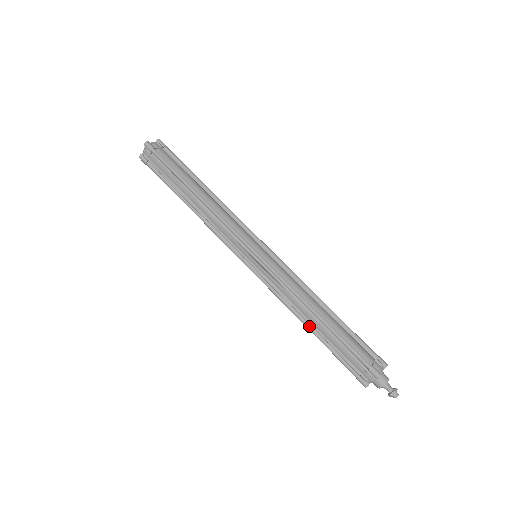
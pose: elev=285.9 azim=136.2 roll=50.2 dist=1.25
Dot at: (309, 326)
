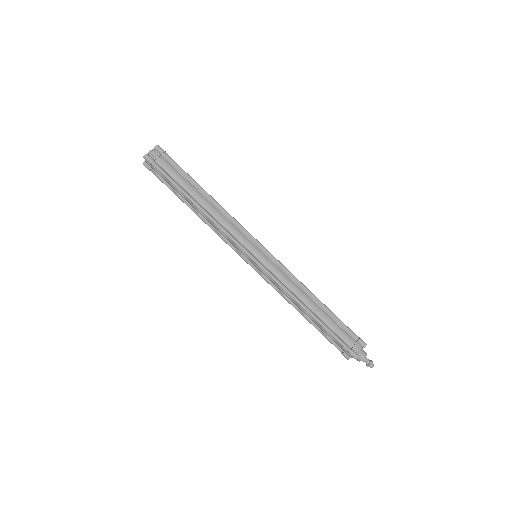
Dot at: (302, 314)
